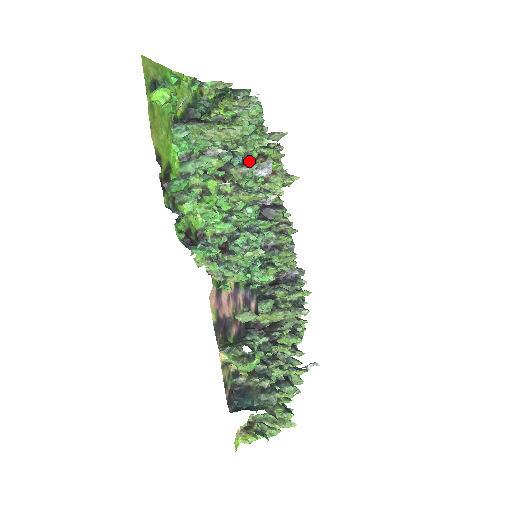
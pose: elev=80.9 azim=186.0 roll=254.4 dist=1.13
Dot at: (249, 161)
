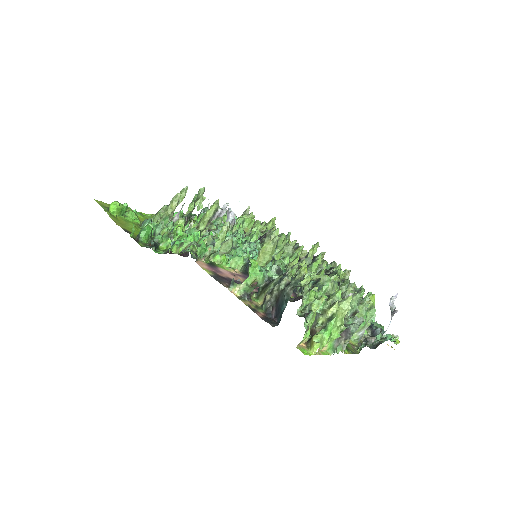
Dot at: occluded
